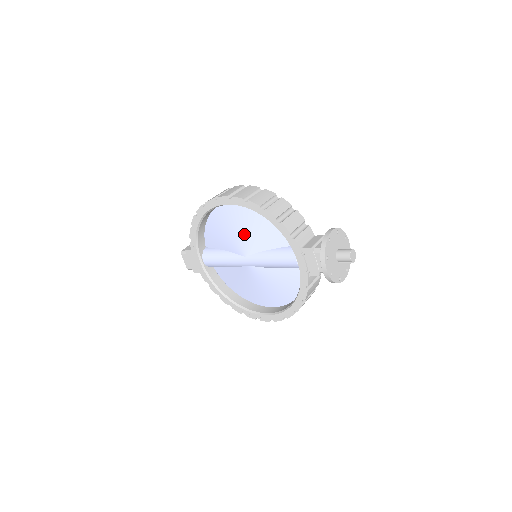
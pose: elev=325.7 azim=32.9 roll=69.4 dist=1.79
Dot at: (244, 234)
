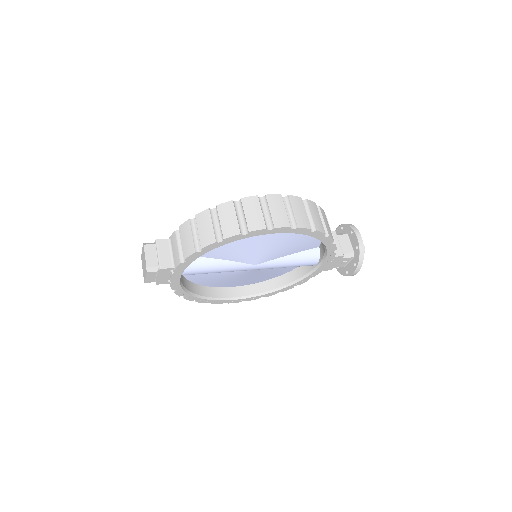
Dot at: (268, 247)
